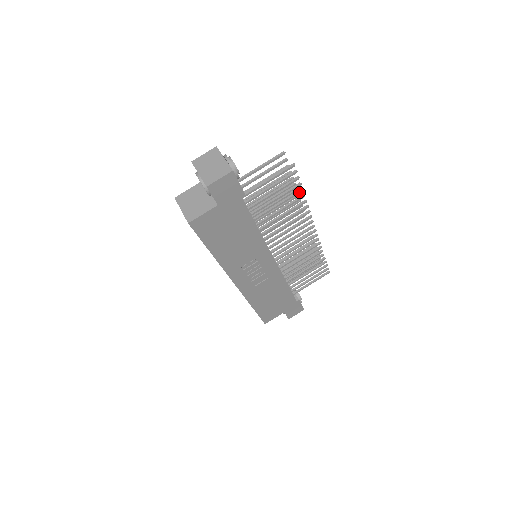
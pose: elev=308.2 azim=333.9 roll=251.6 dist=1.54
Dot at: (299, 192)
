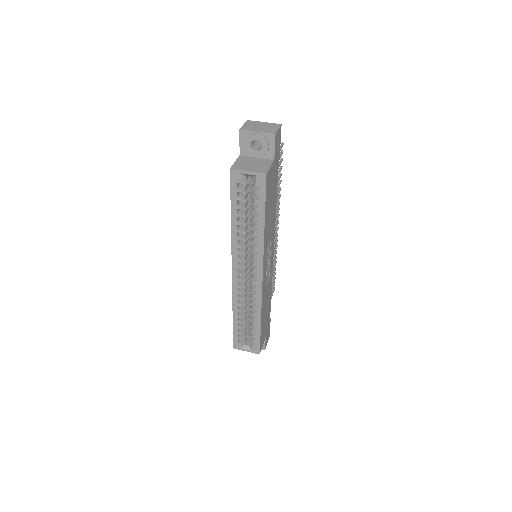
Dot at: (281, 175)
